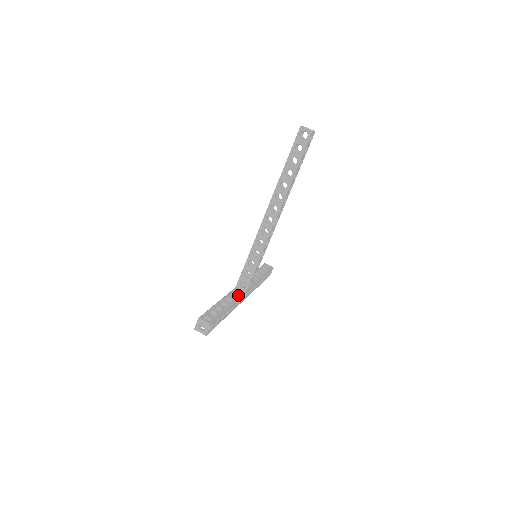
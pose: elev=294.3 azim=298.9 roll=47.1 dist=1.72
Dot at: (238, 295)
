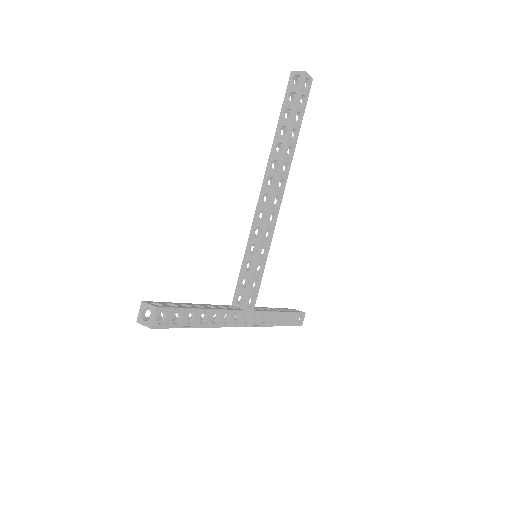
Dot at: (229, 308)
